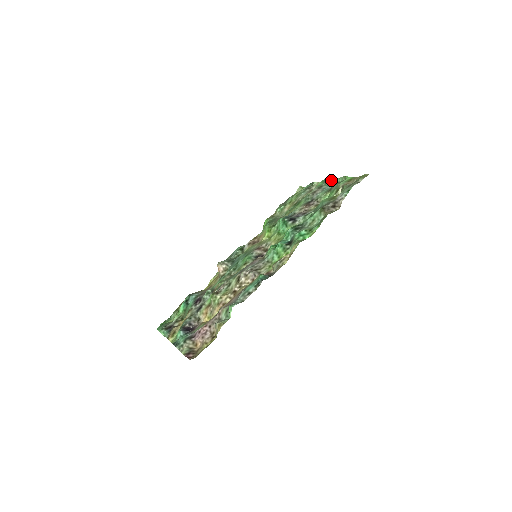
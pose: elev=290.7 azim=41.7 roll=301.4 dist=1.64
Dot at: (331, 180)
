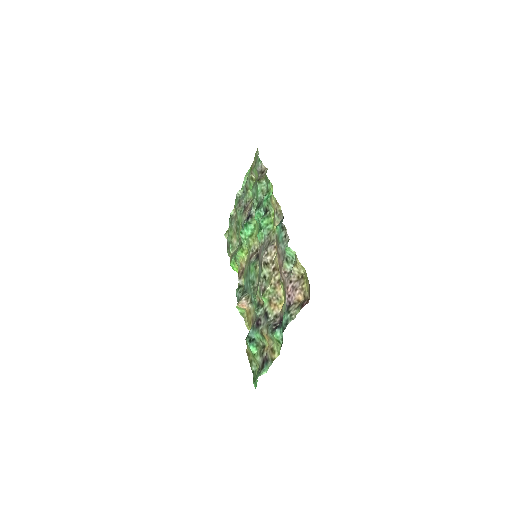
Dot at: (240, 192)
